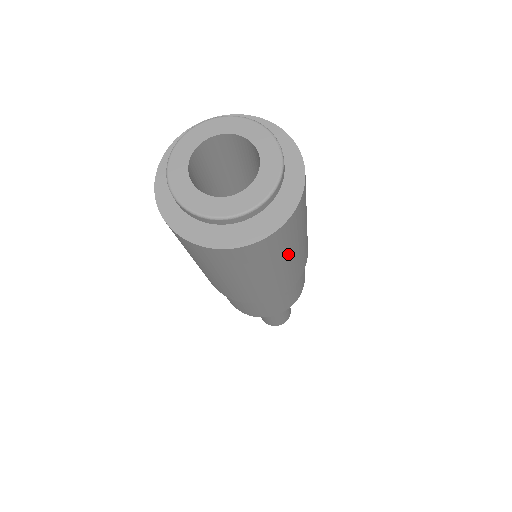
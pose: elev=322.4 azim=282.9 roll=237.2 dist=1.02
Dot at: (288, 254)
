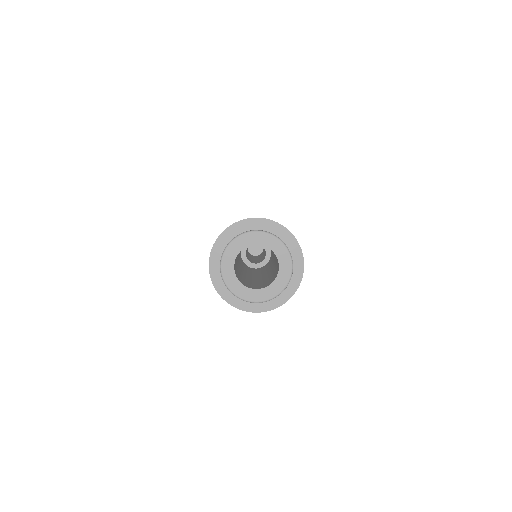
Dot at: occluded
